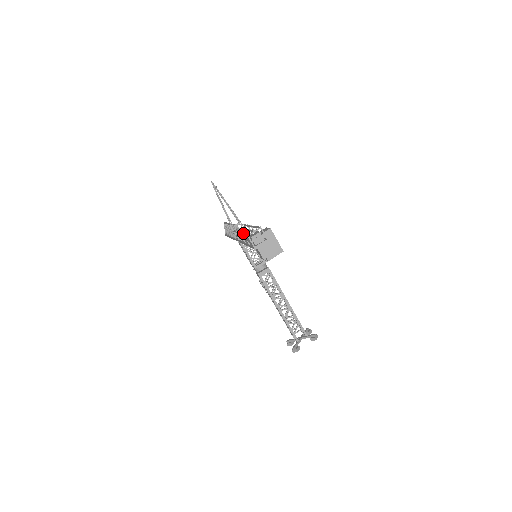
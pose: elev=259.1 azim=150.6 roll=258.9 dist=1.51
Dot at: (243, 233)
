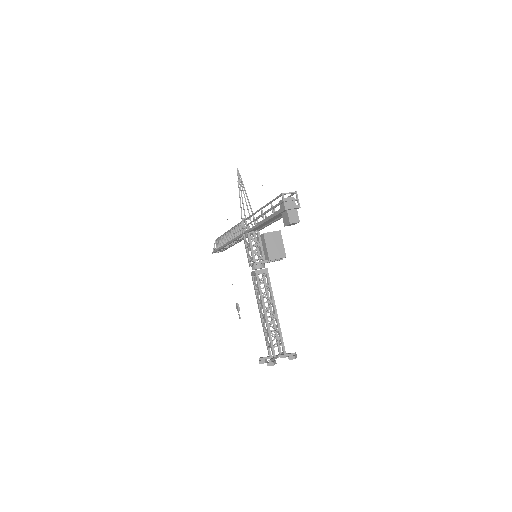
Dot at: (271, 201)
